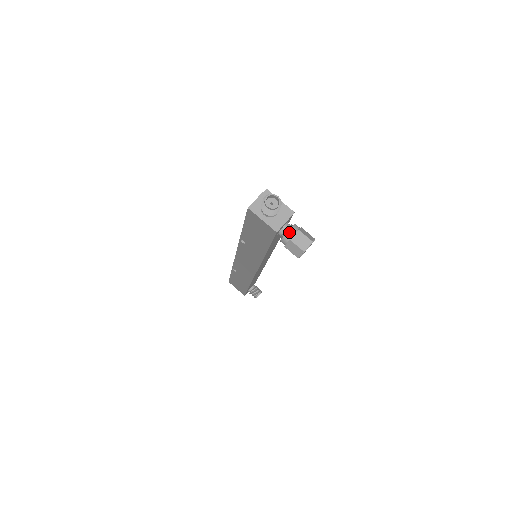
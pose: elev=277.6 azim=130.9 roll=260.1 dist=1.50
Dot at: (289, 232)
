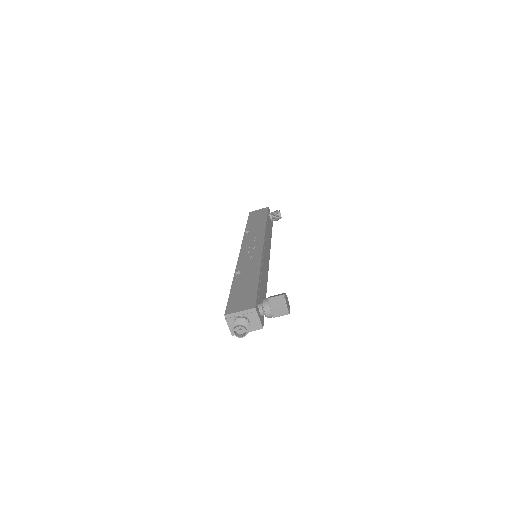
Dot at: (267, 315)
